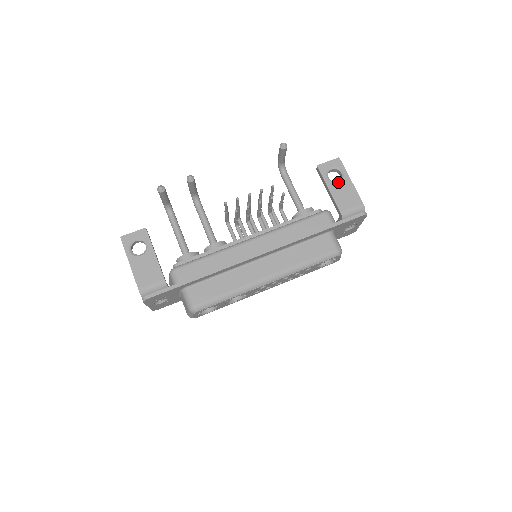
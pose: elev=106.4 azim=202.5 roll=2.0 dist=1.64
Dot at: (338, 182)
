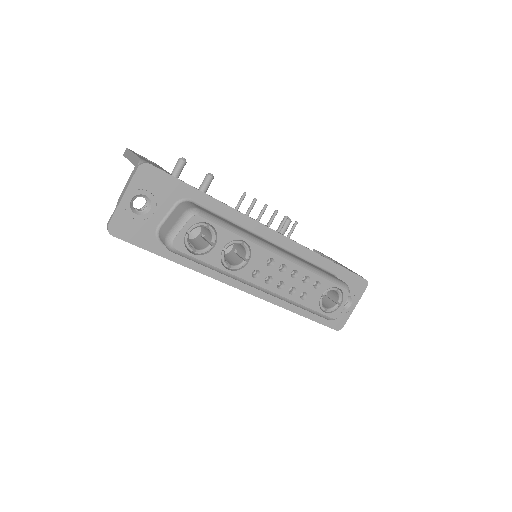
Dot at: (335, 261)
